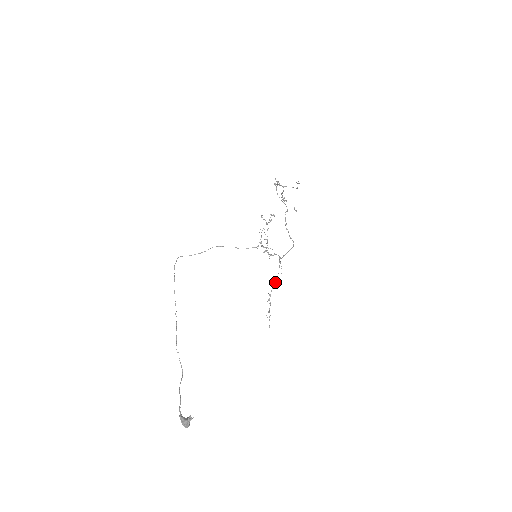
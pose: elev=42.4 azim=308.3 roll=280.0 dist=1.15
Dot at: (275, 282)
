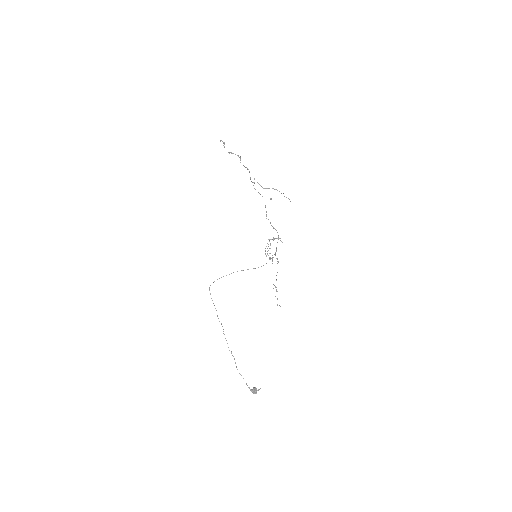
Dot at: occluded
